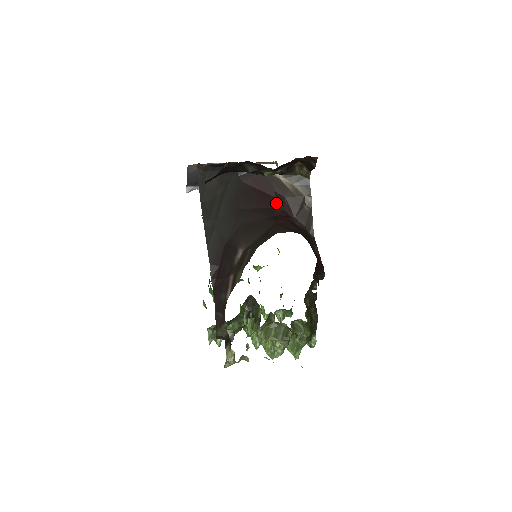
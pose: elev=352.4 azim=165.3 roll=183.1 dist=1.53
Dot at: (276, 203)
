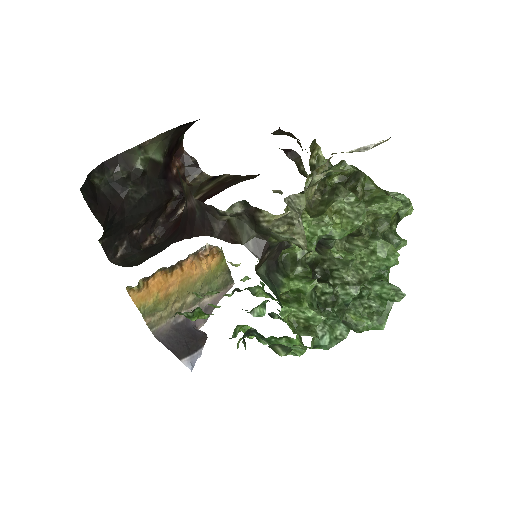
Dot at: occluded
